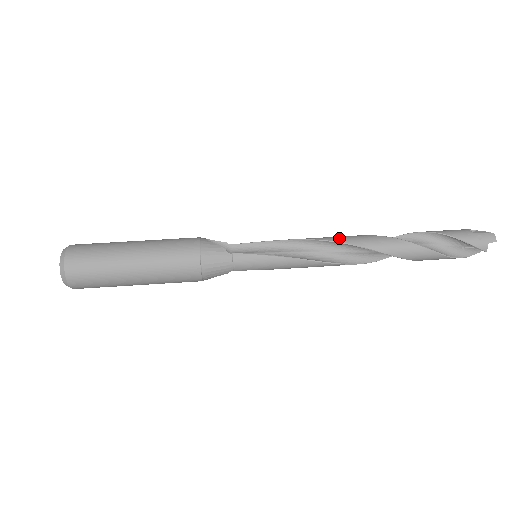
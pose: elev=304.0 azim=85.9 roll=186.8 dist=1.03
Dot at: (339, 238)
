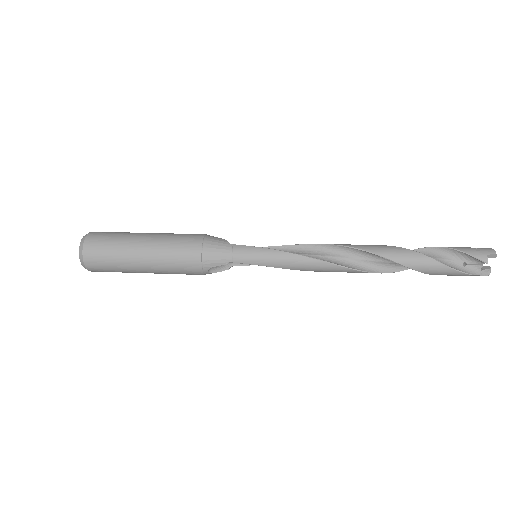
Dot at: (336, 244)
